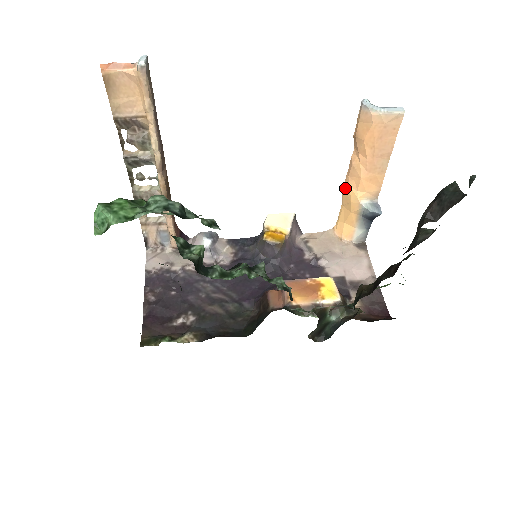
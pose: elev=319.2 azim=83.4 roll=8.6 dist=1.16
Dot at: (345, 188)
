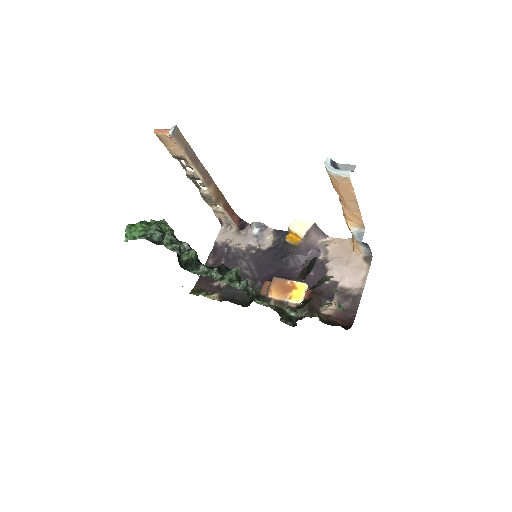
Dot at: occluded
